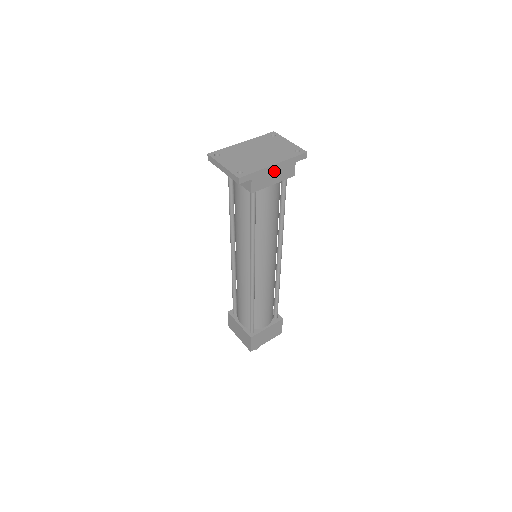
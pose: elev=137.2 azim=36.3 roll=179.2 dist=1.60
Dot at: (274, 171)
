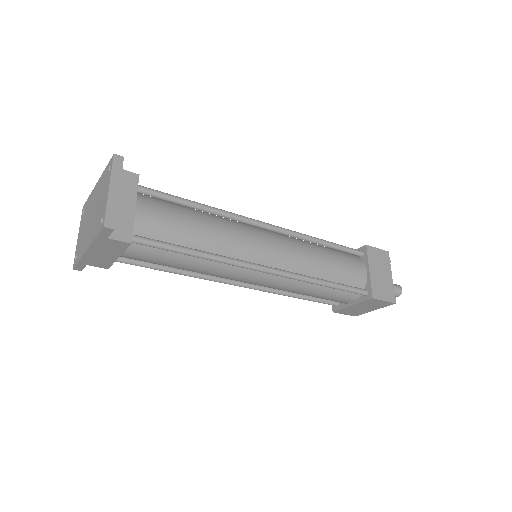
Dot at: (98, 252)
